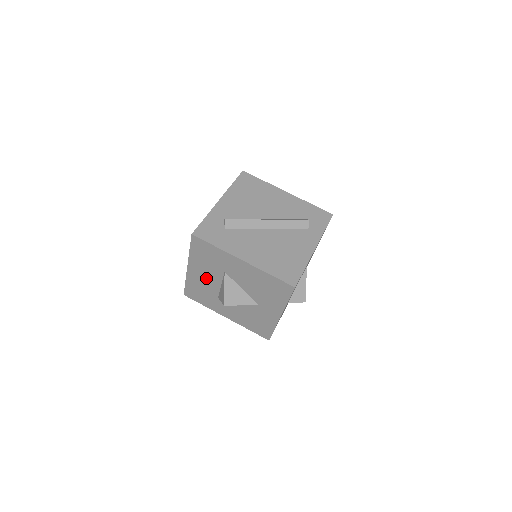
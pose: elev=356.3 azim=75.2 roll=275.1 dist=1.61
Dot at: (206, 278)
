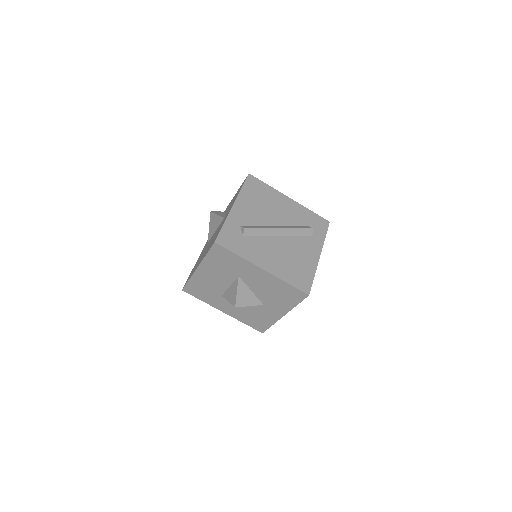
Dot at: (215, 279)
